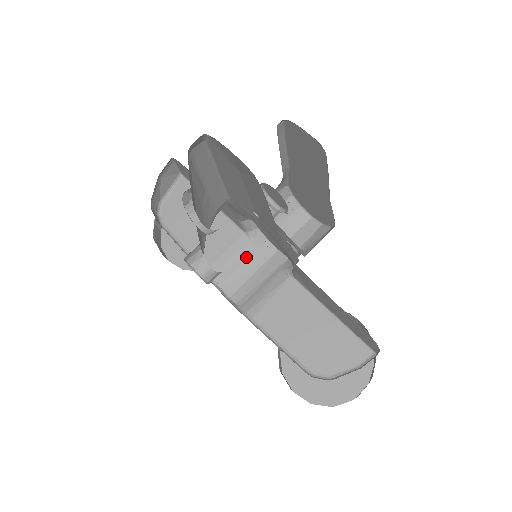
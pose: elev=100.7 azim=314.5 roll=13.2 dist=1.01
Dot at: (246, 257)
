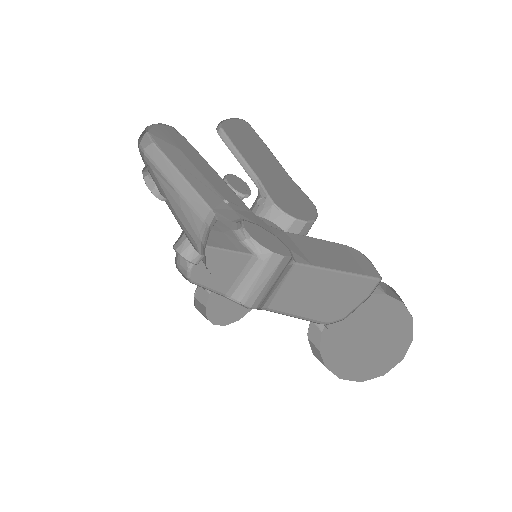
Dot at: (258, 272)
